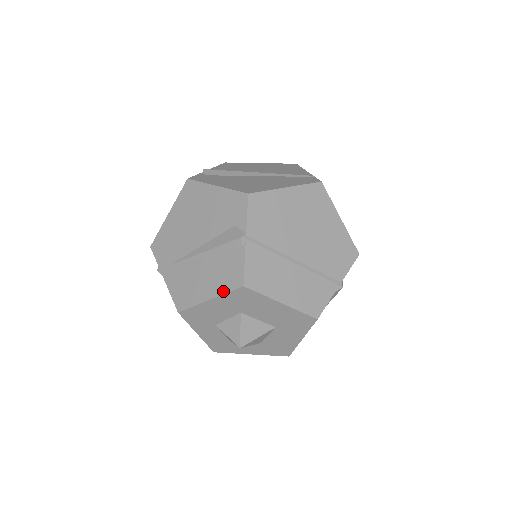
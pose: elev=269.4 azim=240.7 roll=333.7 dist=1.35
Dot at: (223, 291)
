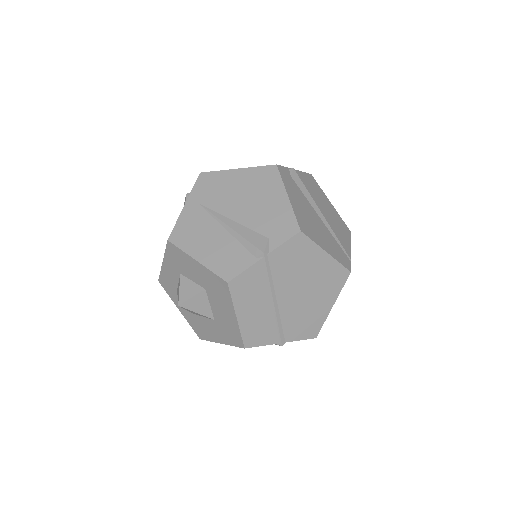
Dot at: (212, 268)
